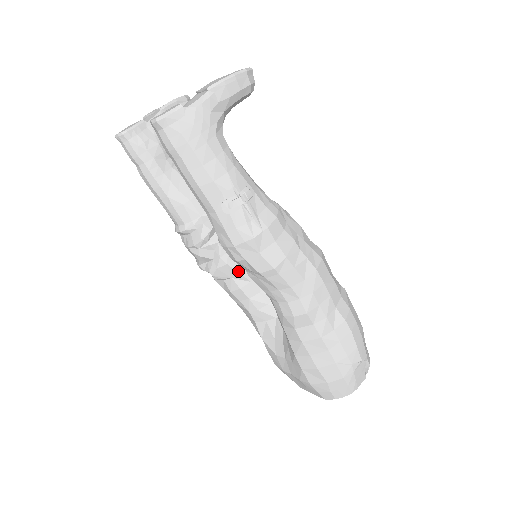
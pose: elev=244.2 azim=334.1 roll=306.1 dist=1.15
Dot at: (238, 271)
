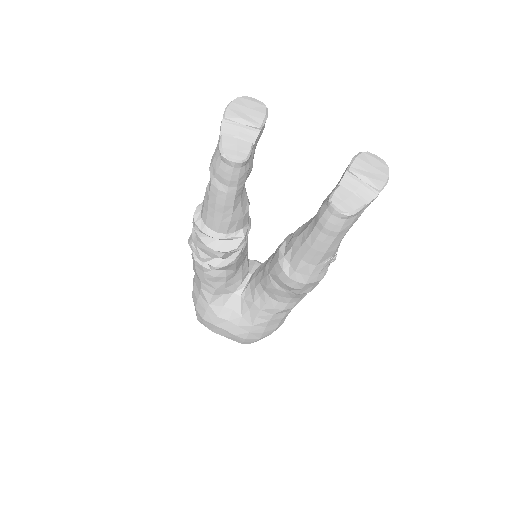
Dot at: (236, 266)
